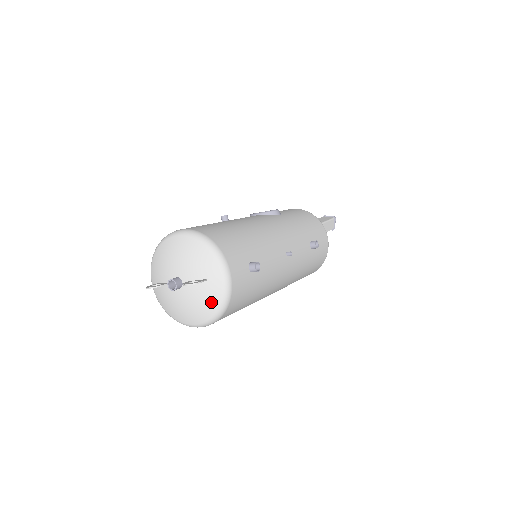
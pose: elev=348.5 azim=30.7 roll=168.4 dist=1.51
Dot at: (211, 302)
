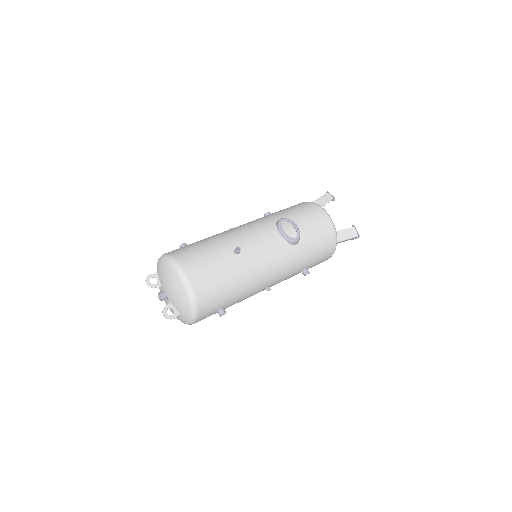
Dot at: (178, 318)
